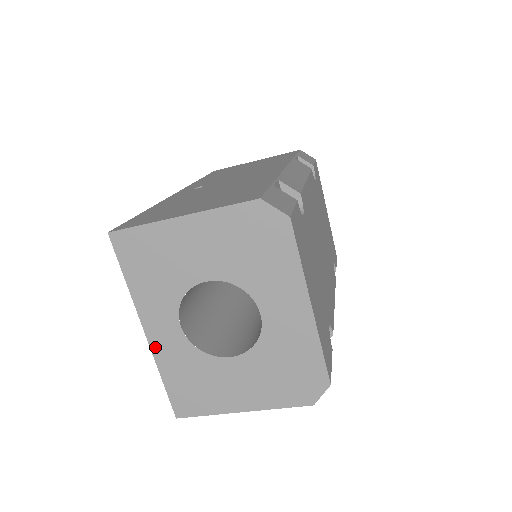
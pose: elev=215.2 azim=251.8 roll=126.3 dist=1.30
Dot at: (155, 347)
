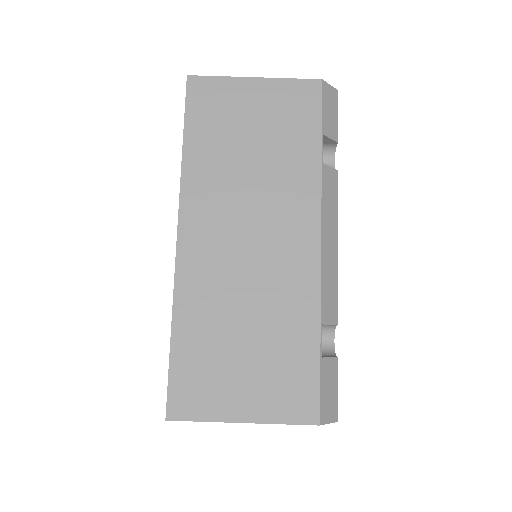
Dot at: occluded
